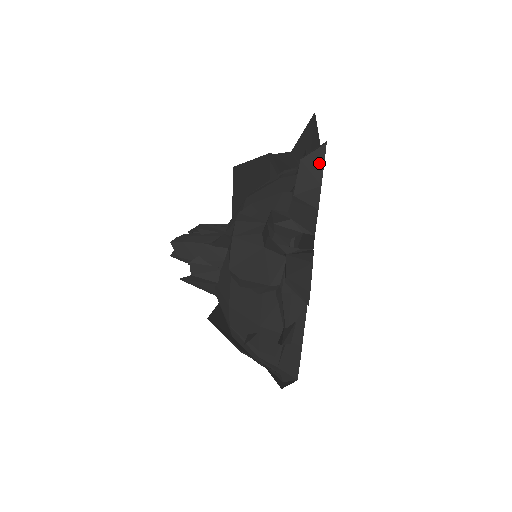
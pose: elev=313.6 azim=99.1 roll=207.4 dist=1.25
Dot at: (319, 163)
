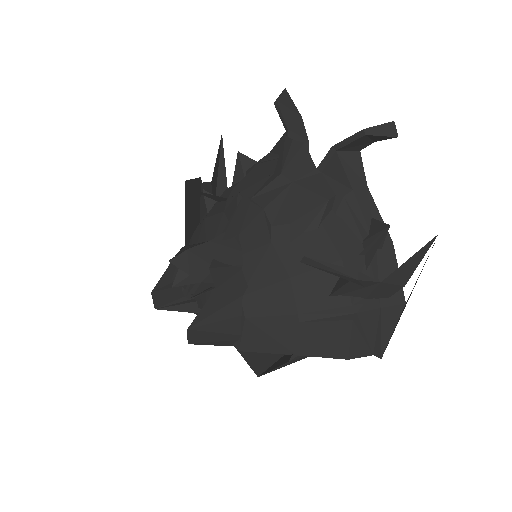
Dot at: (290, 101)
